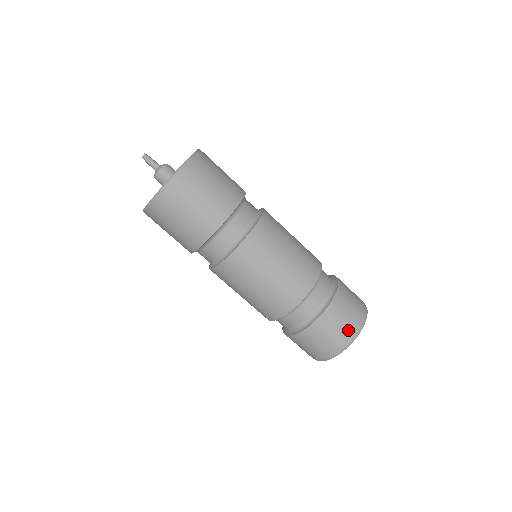
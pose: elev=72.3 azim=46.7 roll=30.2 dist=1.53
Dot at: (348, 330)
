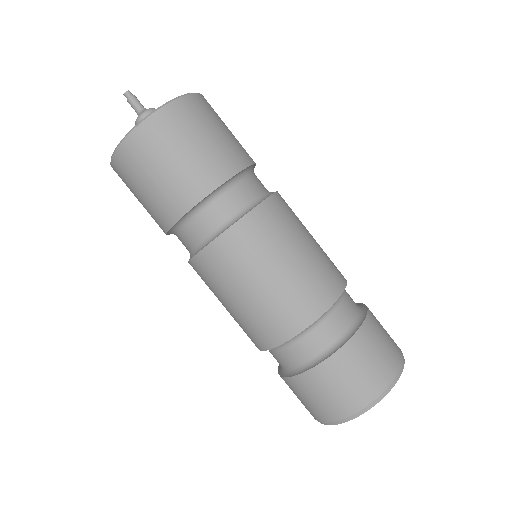
Dot at: (393, 354)
